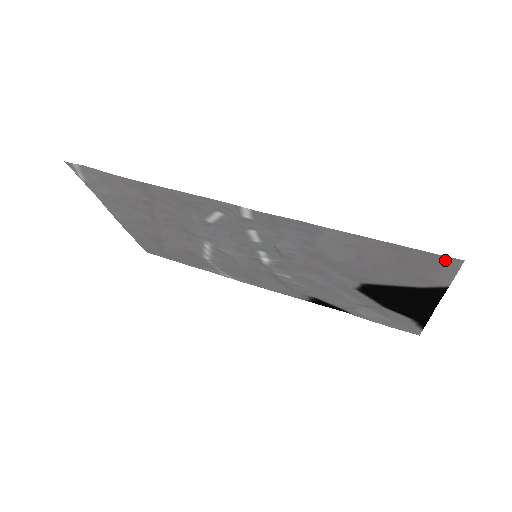
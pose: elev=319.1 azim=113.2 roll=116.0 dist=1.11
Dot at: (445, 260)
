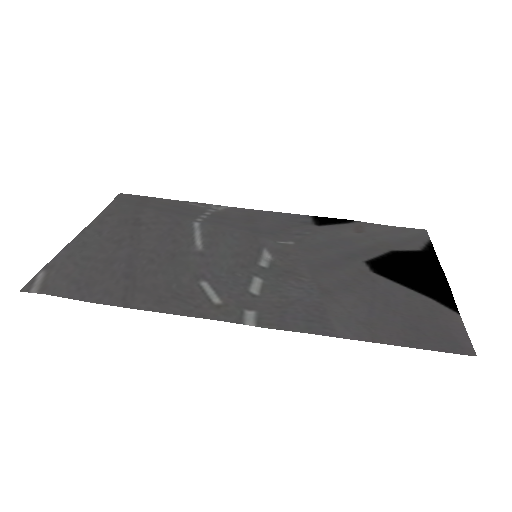
Dot at: (458, 349)
